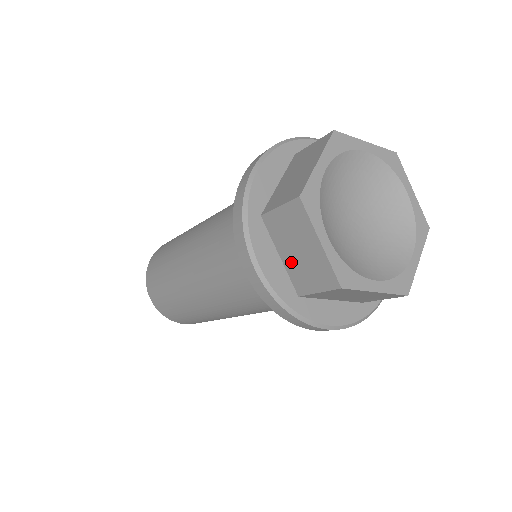
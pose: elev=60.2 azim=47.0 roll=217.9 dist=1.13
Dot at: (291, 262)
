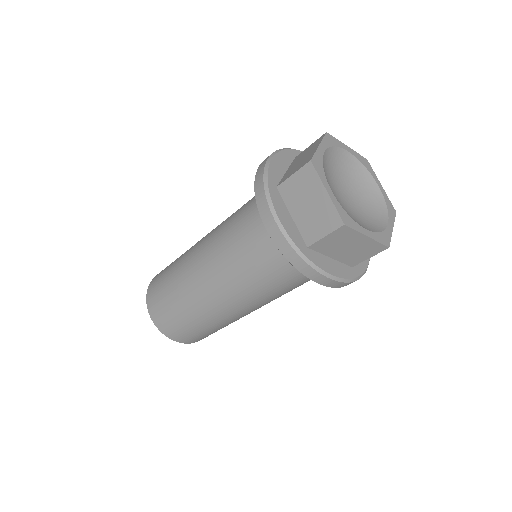
Dot at: (302, 218)
